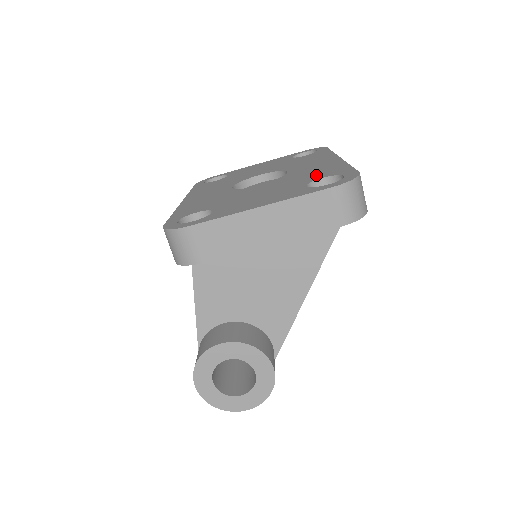
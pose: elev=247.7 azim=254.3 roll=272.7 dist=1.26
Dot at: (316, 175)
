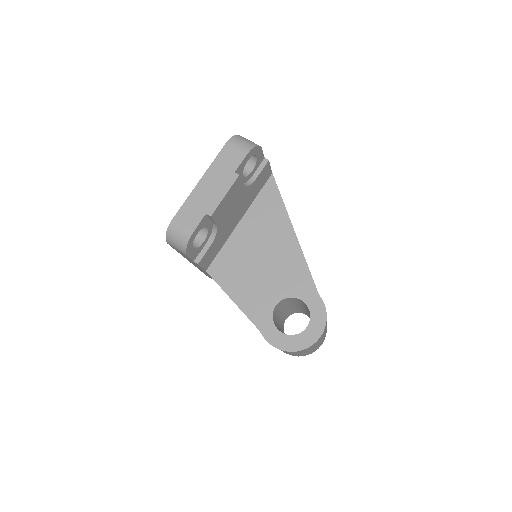
Dot at: occluded
